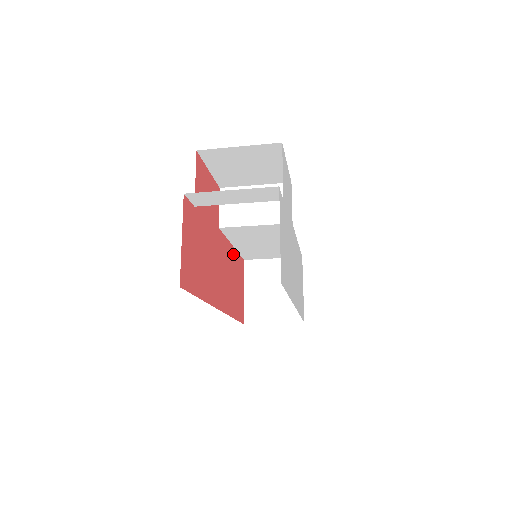
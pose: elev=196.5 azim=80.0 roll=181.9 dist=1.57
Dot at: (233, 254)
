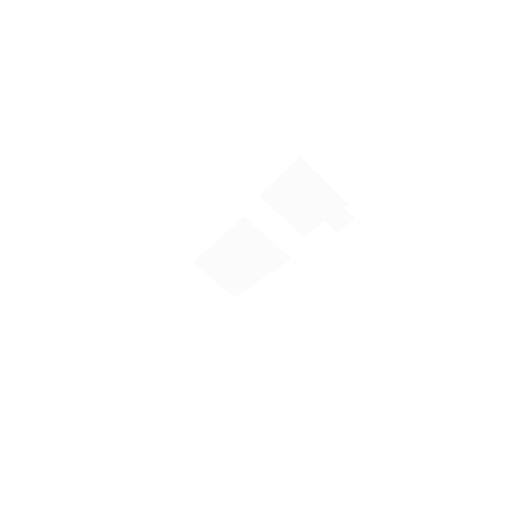
Dot at: occluded
